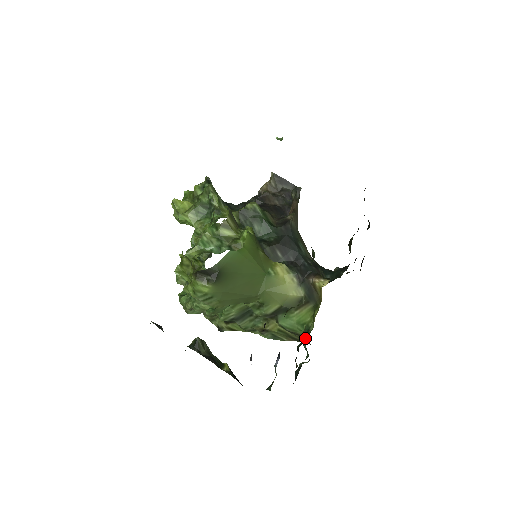
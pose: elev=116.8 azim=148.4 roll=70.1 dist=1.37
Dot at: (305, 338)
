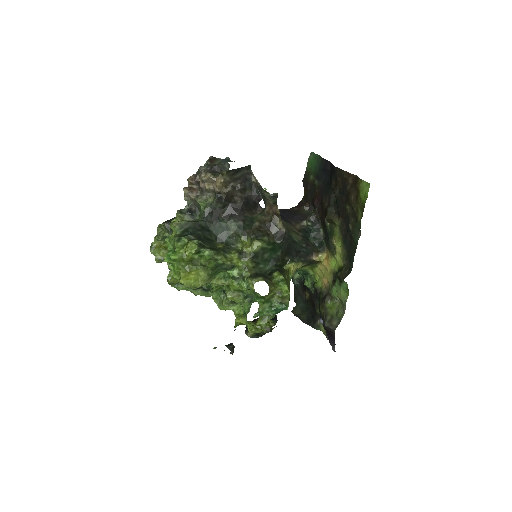
Dot at: (310, 281)
